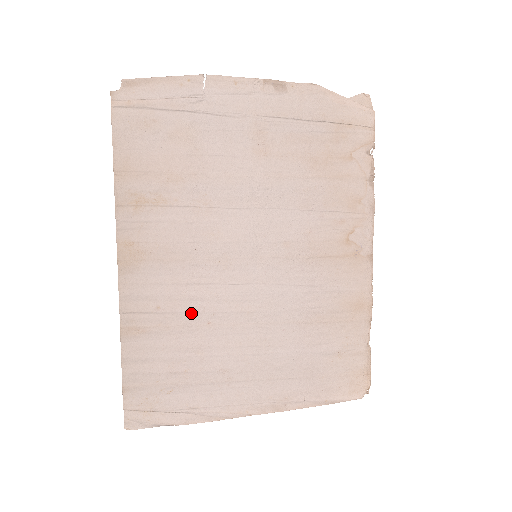
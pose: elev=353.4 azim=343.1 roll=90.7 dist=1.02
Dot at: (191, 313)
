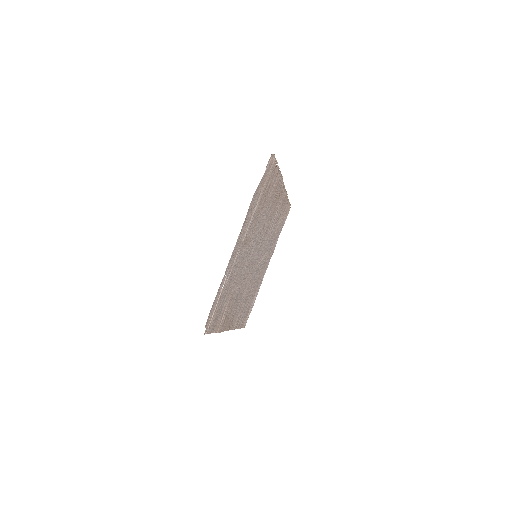
Dot at: (247, 294)
